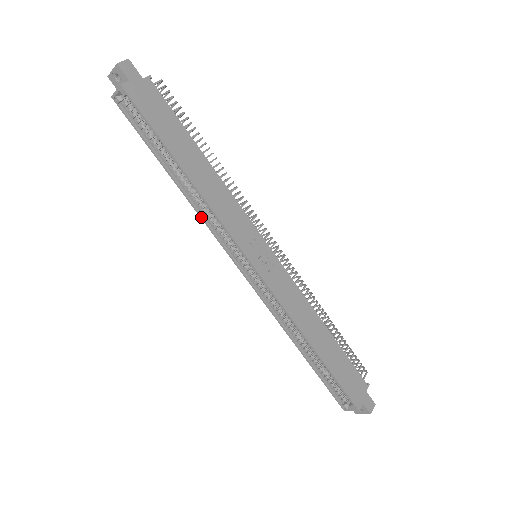
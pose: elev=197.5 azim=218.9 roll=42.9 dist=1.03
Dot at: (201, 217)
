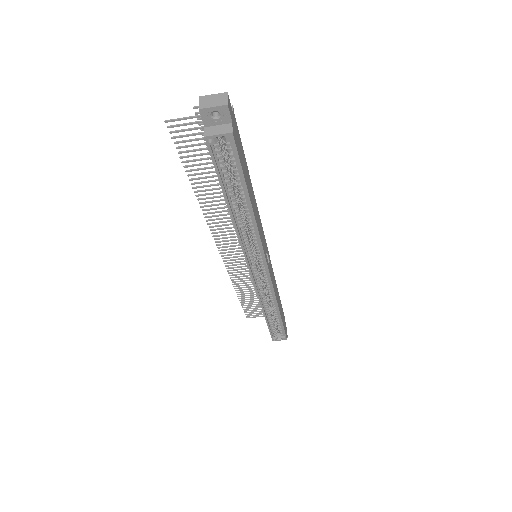
Dot at: (240, 240)
